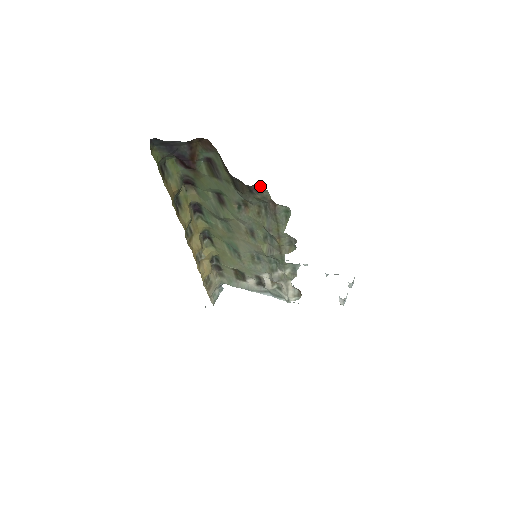
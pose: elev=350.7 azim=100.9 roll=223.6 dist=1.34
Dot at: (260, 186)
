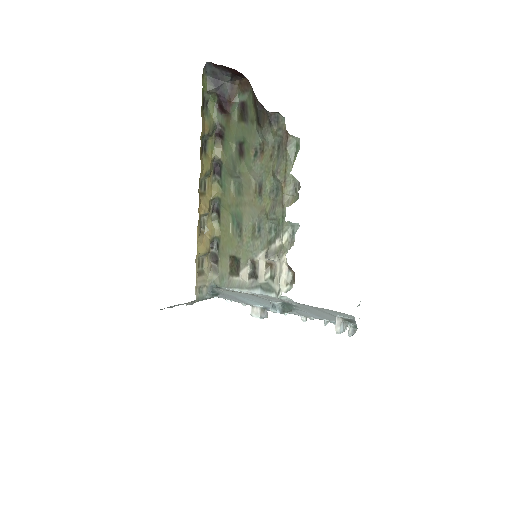
Dot at: (279, 114)
